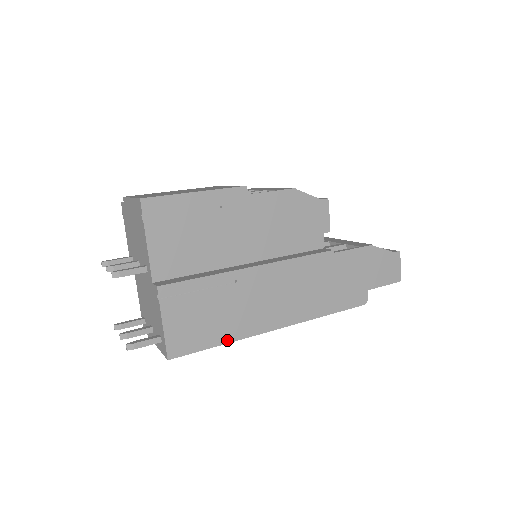
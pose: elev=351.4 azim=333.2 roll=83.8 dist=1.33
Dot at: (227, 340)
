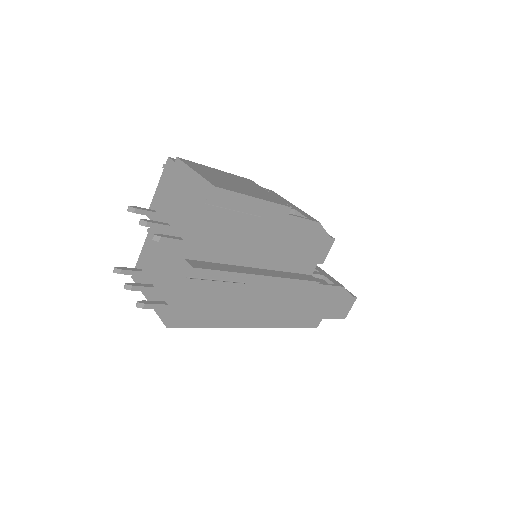
Dot at: (216, 325)
